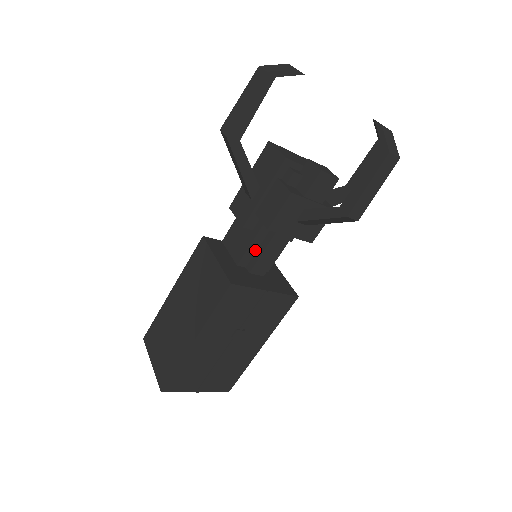
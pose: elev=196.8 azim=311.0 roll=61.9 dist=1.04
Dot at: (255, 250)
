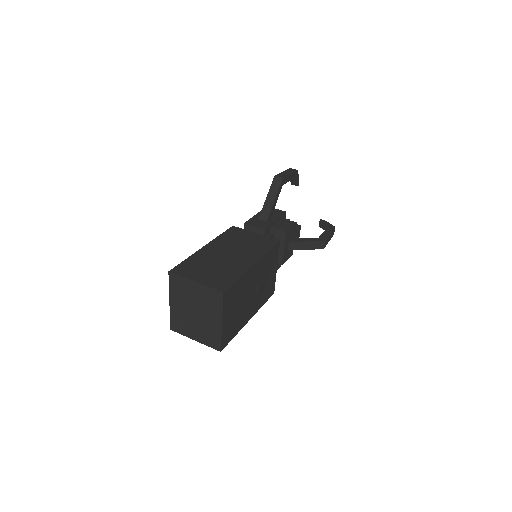
Dot at: occluded
